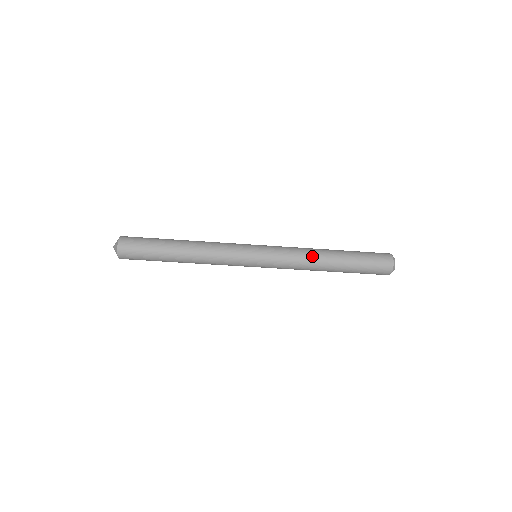
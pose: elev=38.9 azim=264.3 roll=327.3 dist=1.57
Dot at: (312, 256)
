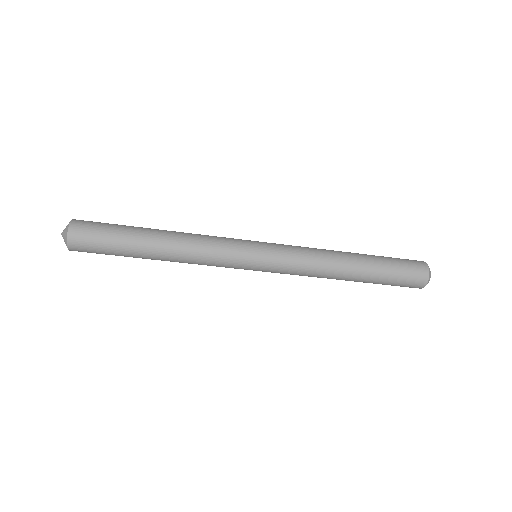
Dot at: (328, 251)
